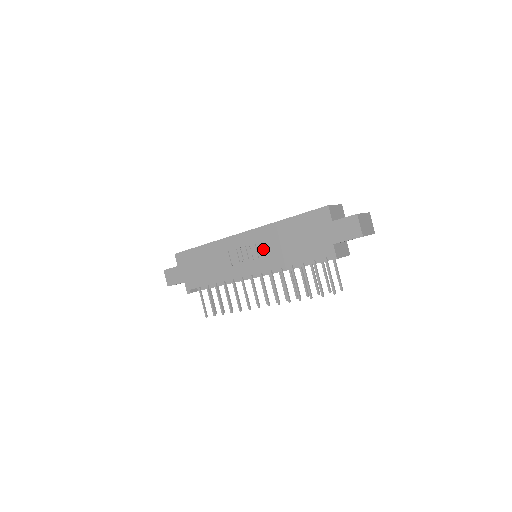
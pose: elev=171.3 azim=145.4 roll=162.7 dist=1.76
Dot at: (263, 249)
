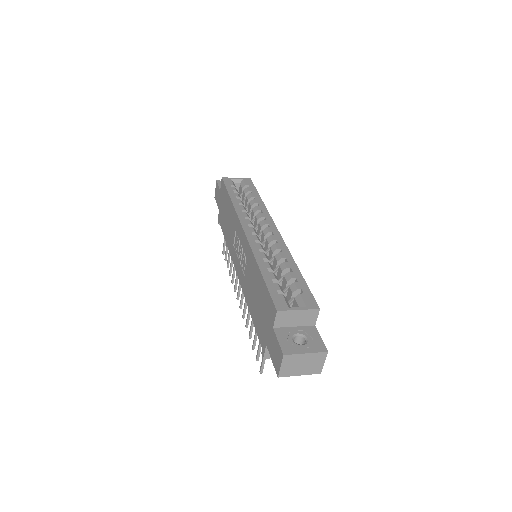
Dot at: (245, 266)
